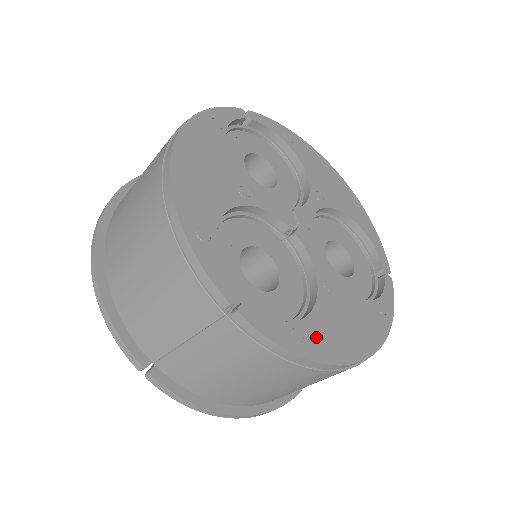
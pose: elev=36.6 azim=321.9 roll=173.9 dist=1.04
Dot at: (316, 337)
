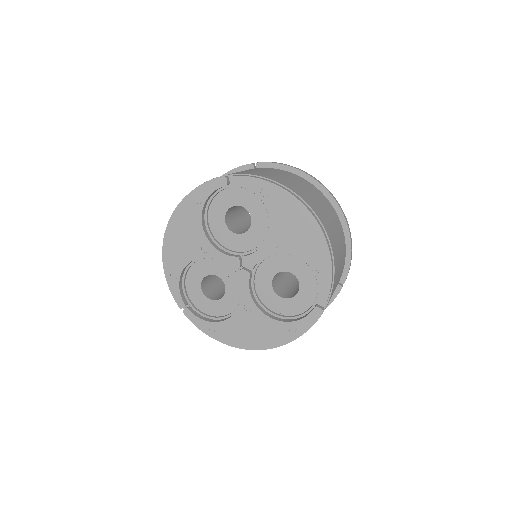
Dot at: (224, 332)
